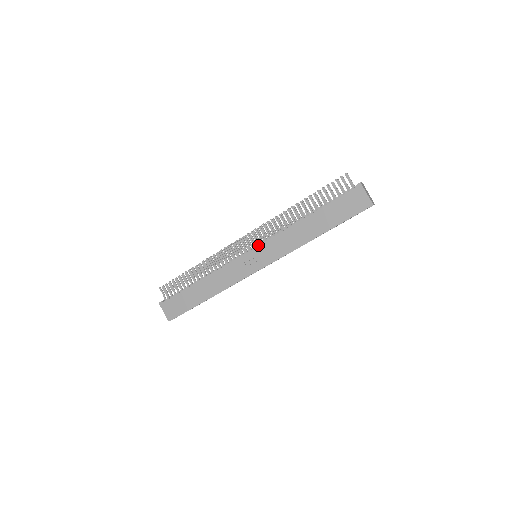
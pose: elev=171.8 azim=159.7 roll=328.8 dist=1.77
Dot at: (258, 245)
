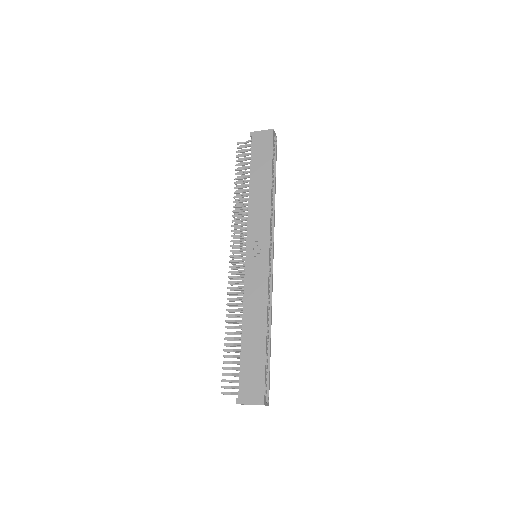
Dot at: (246, 244)
